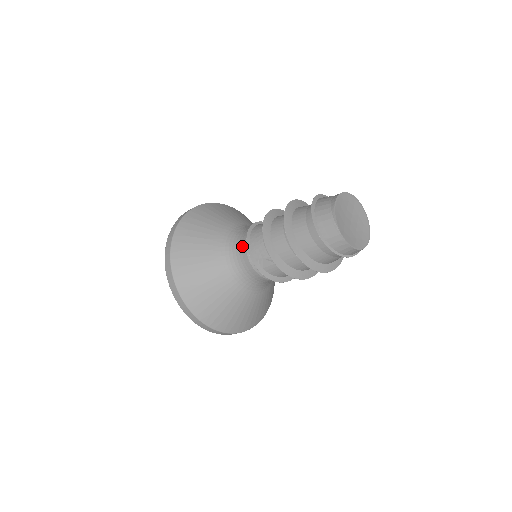
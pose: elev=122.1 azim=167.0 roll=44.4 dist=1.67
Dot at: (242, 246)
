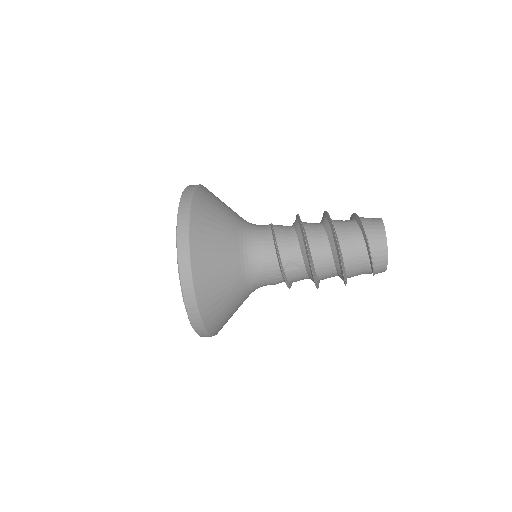
Dot at: (265, 244)
